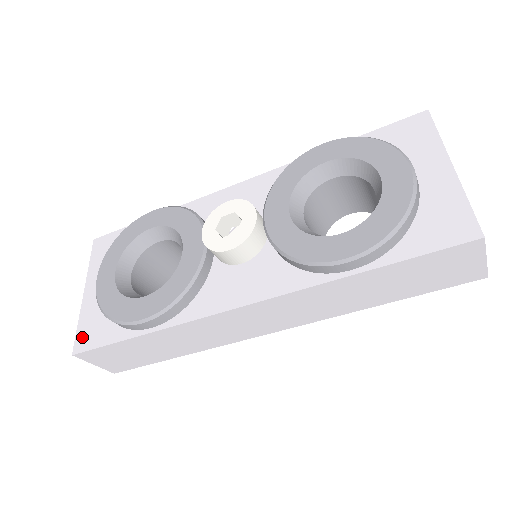
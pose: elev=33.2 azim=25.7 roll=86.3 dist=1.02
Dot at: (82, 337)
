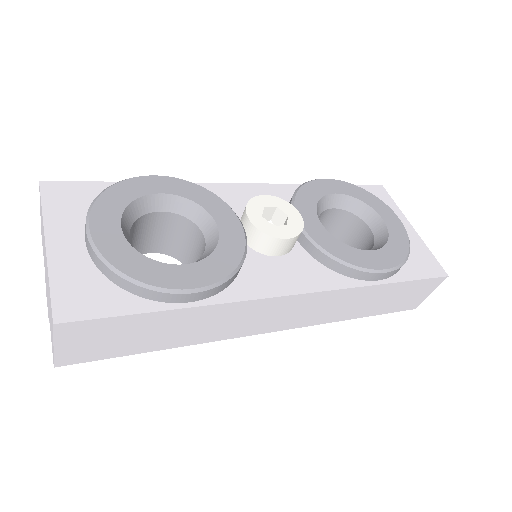
Dot at: (67, 301)
